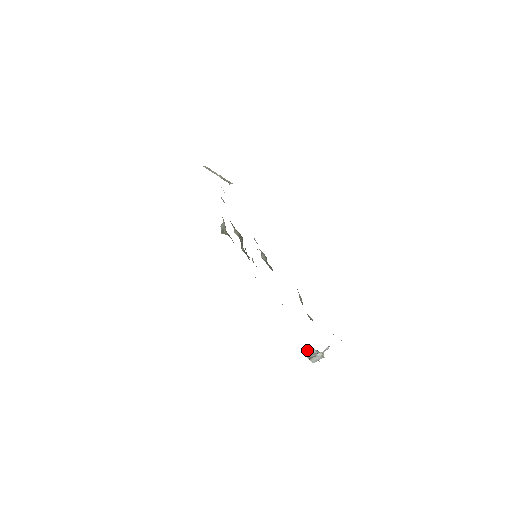
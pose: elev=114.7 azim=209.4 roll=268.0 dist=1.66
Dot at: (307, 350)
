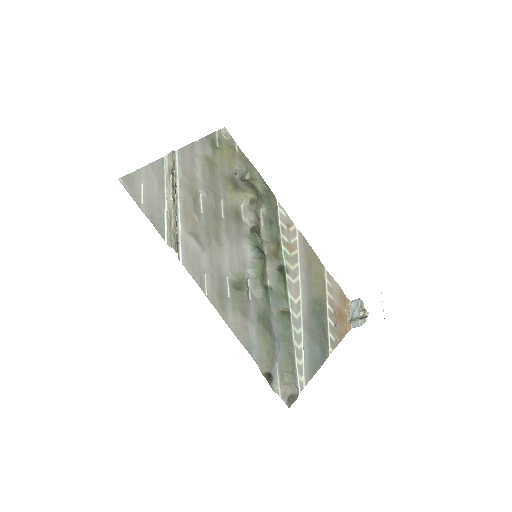
Dot at: (354, 303)
